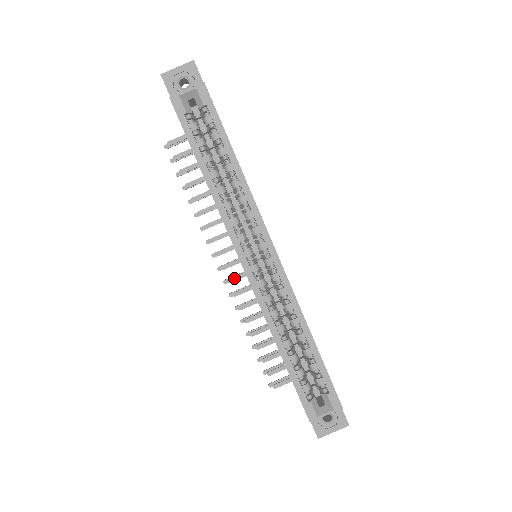
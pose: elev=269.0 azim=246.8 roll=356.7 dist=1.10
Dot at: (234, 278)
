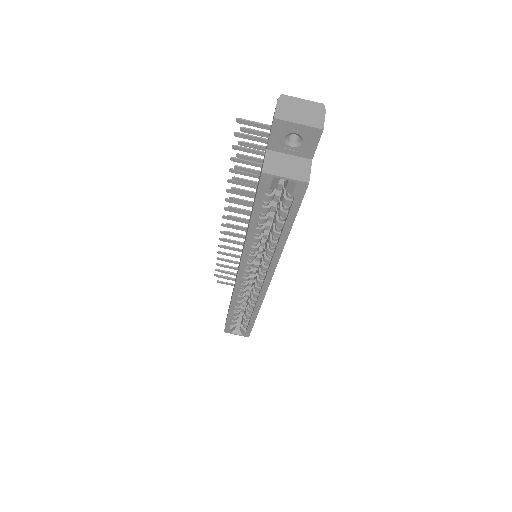
Dot at: (231, 233)
